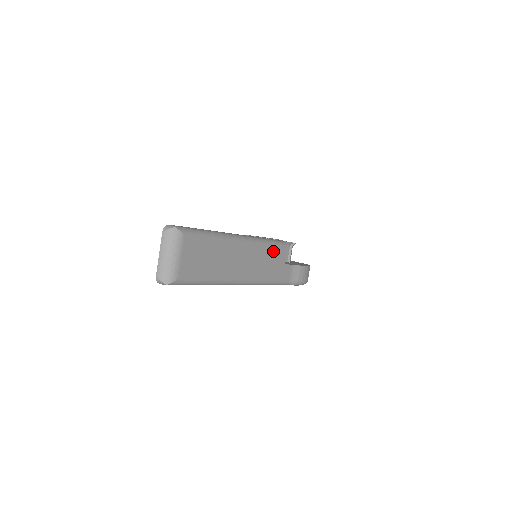
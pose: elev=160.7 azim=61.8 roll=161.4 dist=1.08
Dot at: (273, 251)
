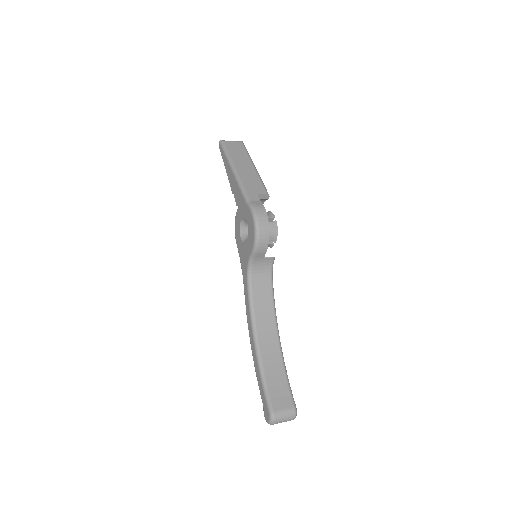
Dot at: (260, 185)
